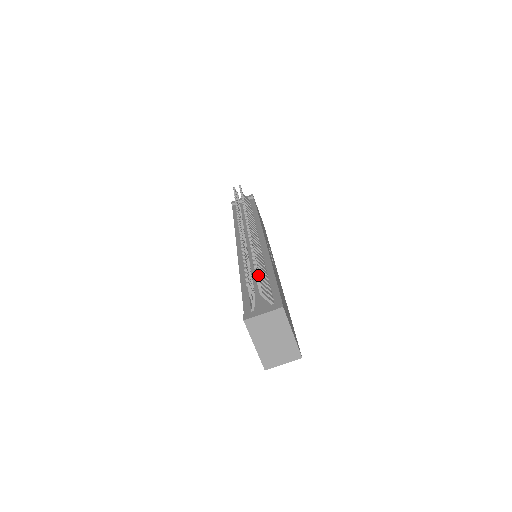
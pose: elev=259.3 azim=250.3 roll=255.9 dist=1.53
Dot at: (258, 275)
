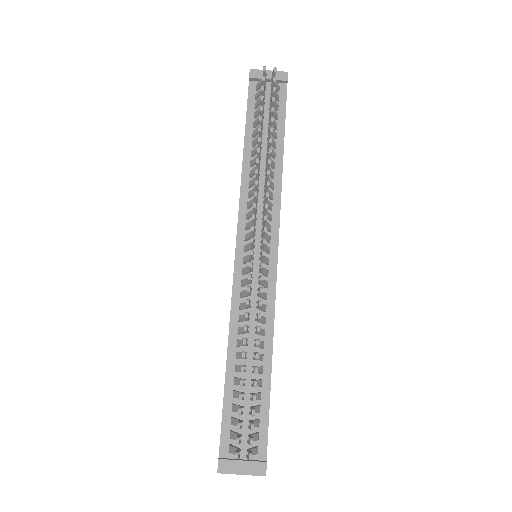
Dot at: (252, 429)
